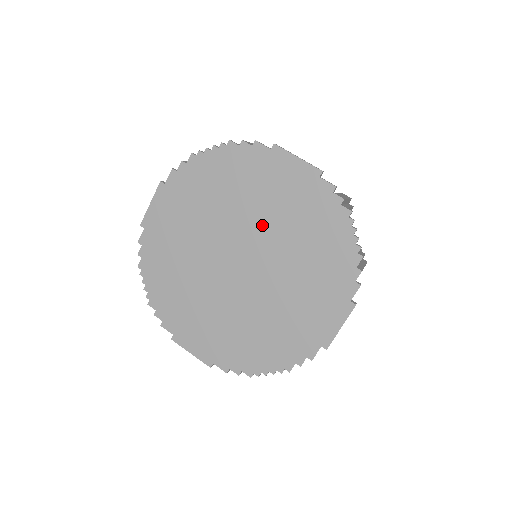
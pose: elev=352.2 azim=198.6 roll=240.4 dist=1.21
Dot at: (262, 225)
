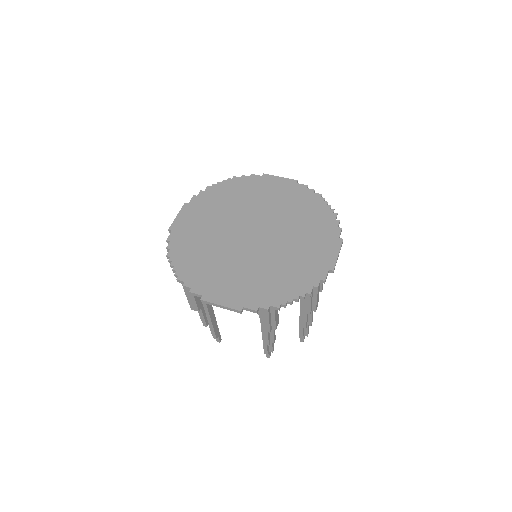
Dot at: (265, 211)
